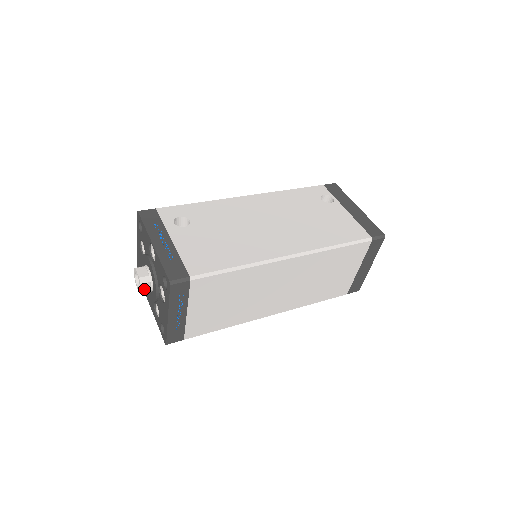
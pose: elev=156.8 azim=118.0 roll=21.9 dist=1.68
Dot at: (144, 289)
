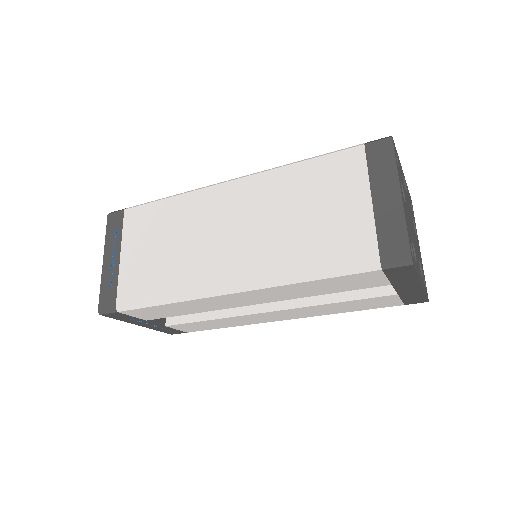
Dot at: occluded
